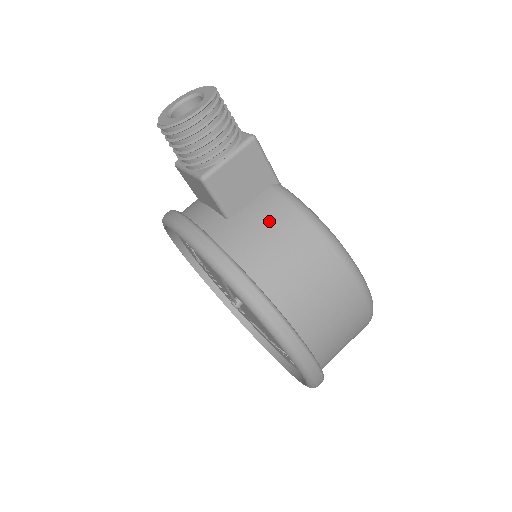
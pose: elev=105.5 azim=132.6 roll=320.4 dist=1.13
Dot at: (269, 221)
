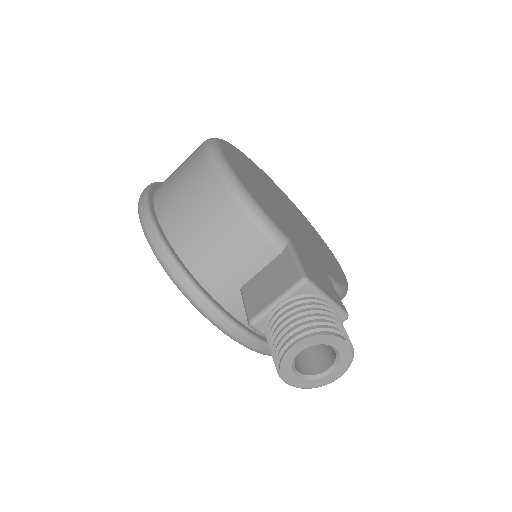
Dot at: occluded
